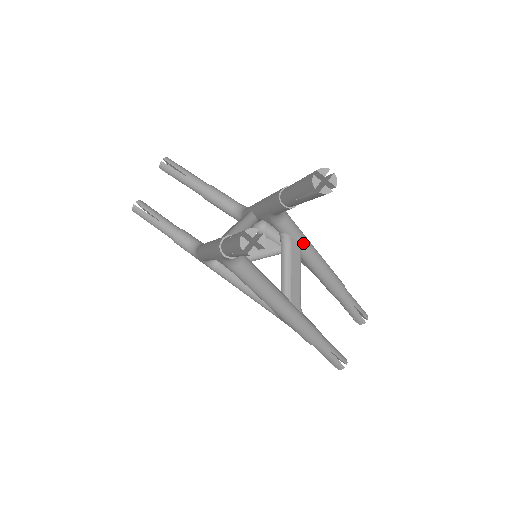
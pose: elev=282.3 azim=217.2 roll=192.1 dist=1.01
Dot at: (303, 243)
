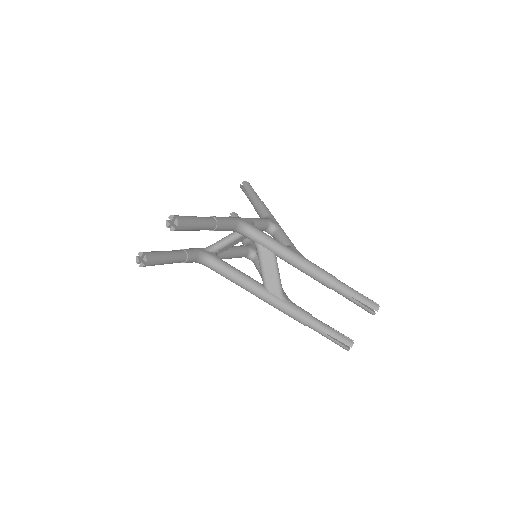
Dot at: (272, 248)
